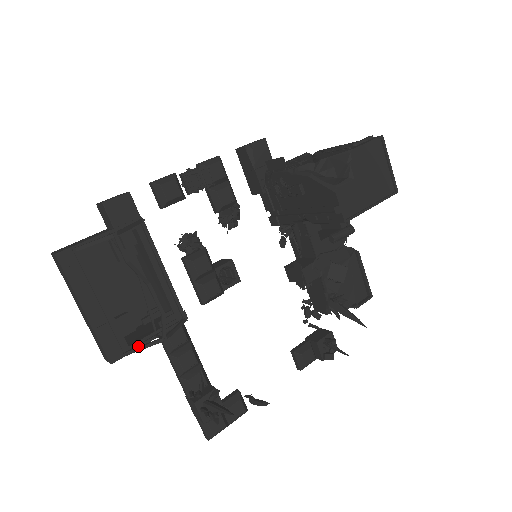
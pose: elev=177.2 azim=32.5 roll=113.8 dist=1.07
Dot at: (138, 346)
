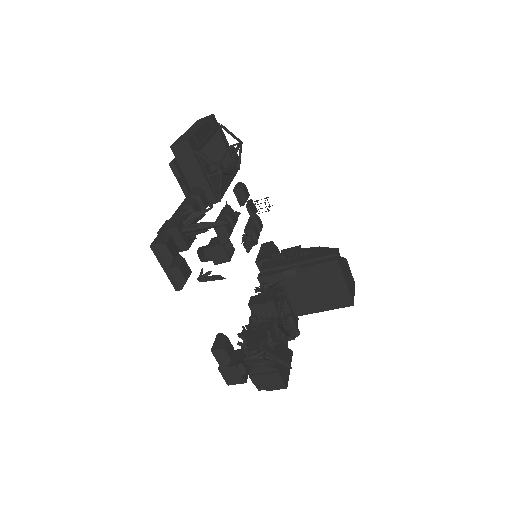
Dot at: (205, 158)
